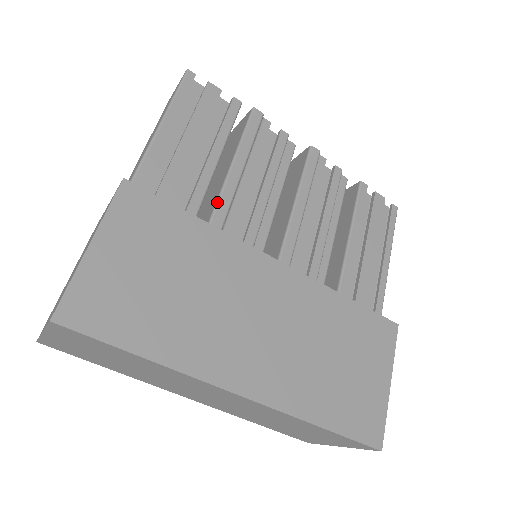
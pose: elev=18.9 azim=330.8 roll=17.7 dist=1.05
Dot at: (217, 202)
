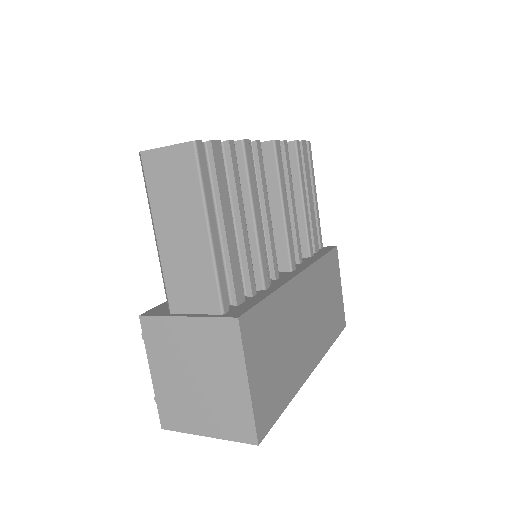
Dot at: (261, 262)
